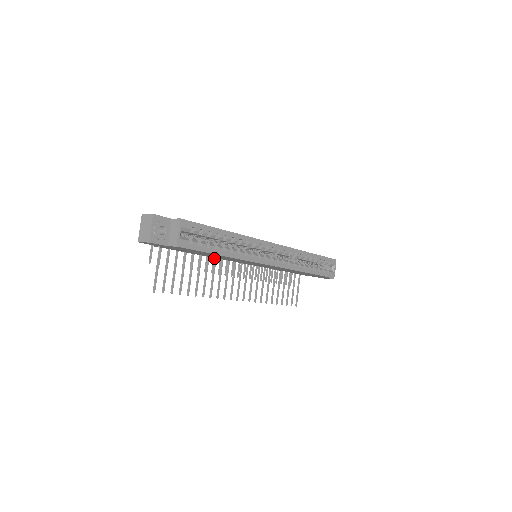
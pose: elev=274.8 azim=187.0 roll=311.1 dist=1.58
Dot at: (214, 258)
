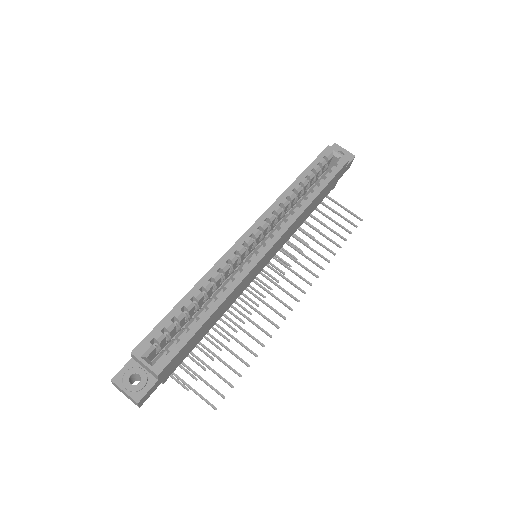
Dot at: occluded
